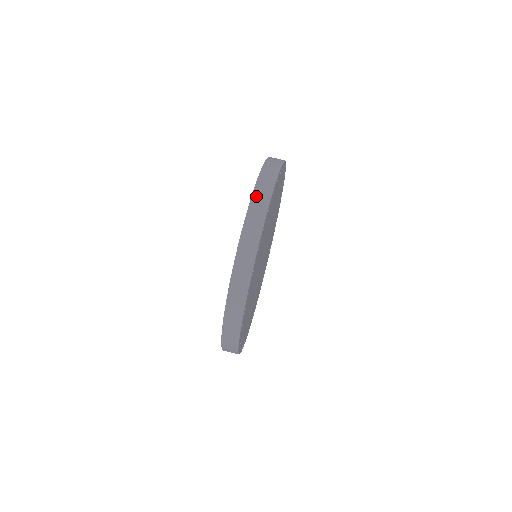
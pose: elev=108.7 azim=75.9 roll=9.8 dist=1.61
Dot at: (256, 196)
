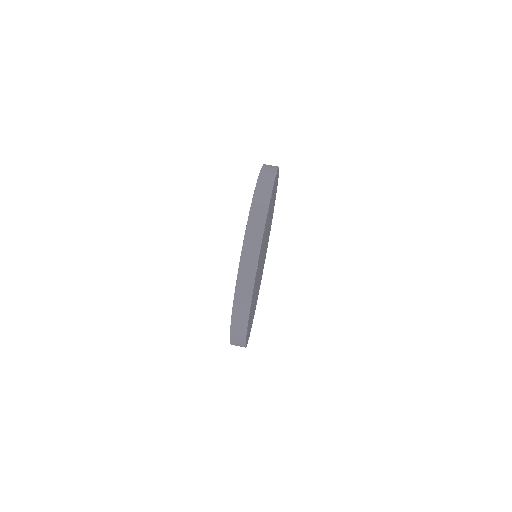
Dot at: (260, 185)
